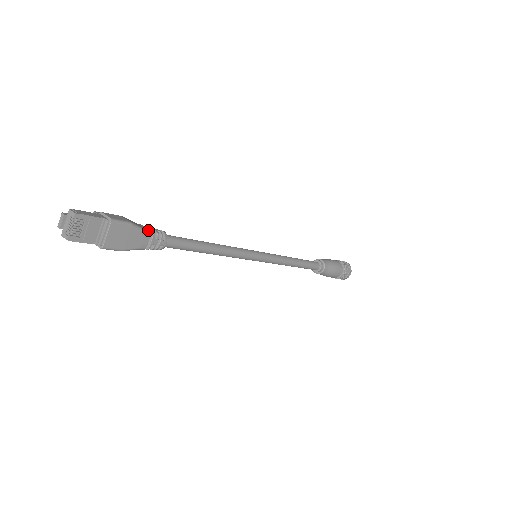
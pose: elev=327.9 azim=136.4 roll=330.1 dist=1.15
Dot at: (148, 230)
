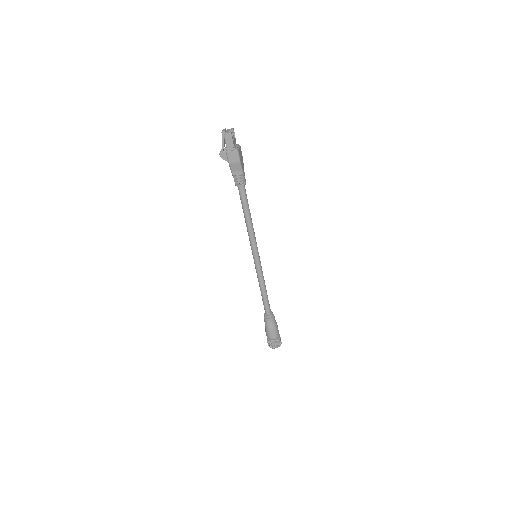
Dot at: occluded
